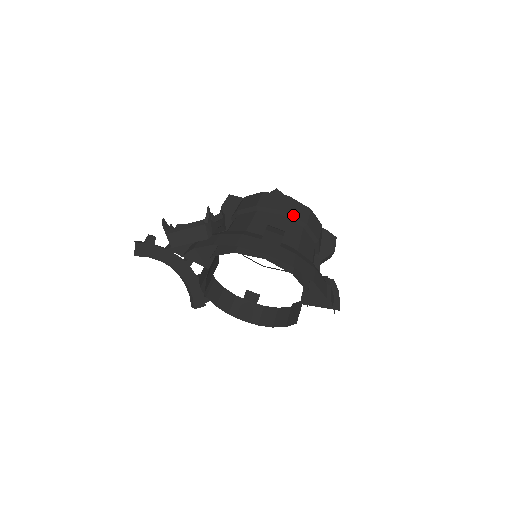
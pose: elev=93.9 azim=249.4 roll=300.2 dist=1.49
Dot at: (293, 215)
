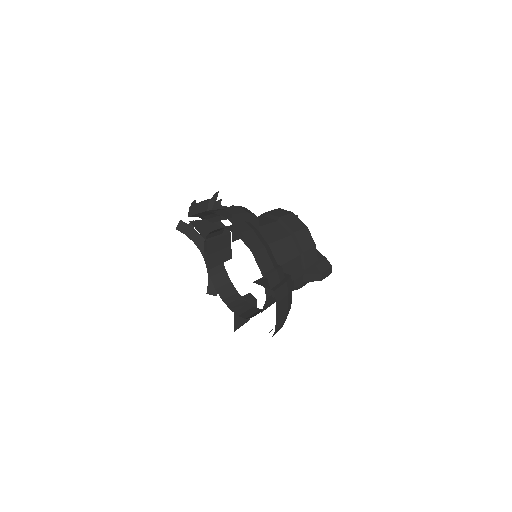
Dot at: (286, 223)
